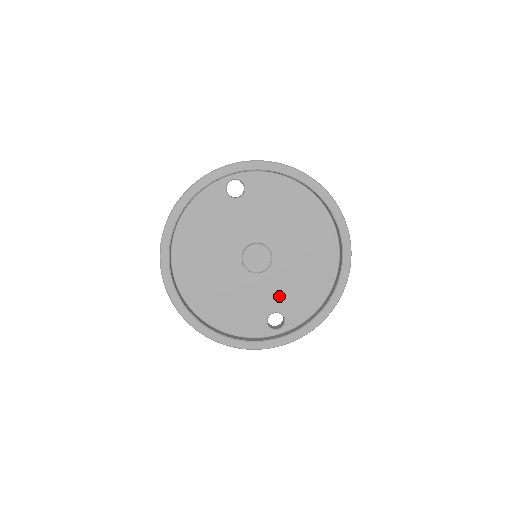
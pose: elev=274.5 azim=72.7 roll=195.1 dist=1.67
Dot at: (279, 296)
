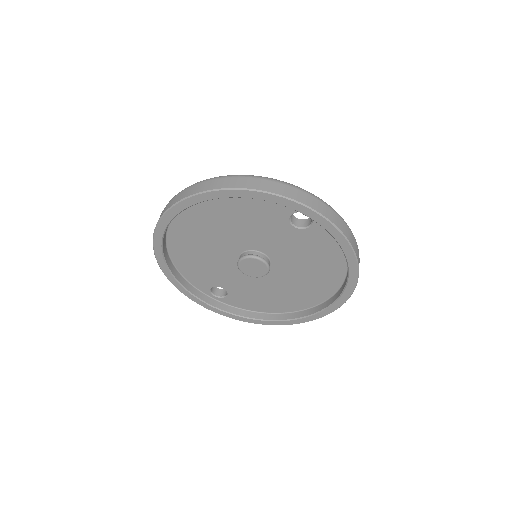
Dot at: (239, 287)
